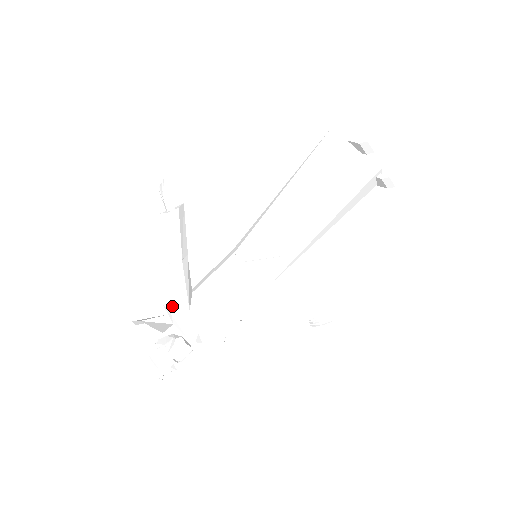
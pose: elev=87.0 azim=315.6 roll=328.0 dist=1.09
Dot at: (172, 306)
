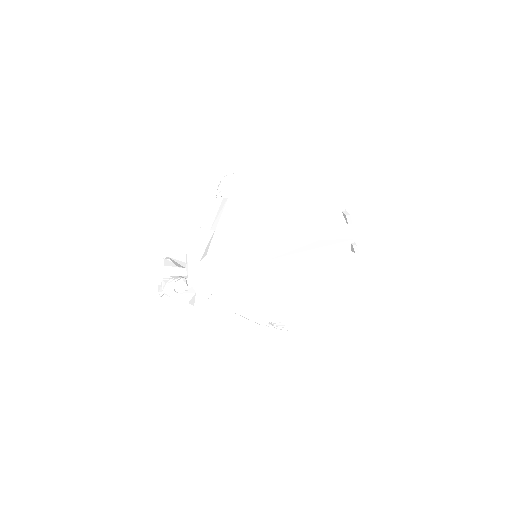
Dot at: (190, 254)
